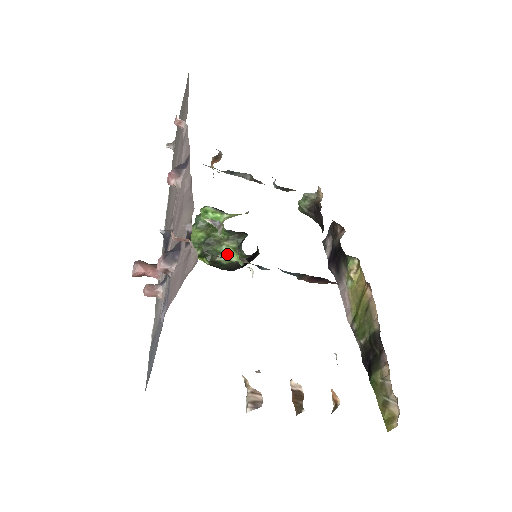
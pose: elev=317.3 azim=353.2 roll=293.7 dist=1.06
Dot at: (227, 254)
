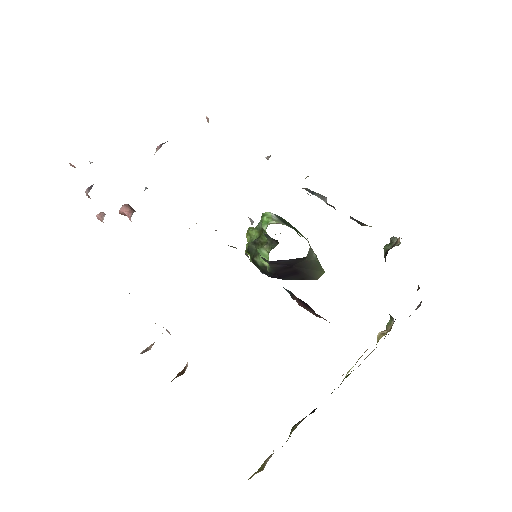
Dot at: (263, 257)
